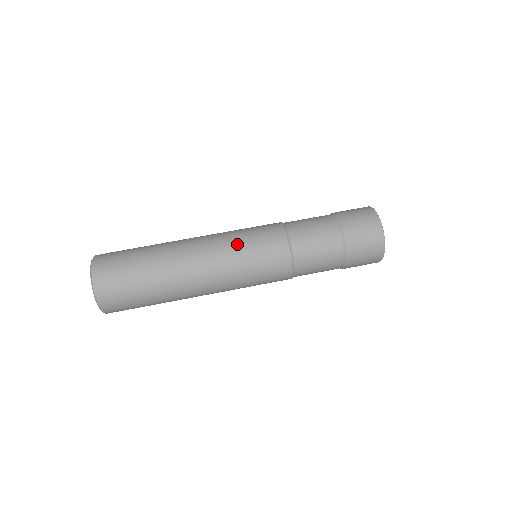
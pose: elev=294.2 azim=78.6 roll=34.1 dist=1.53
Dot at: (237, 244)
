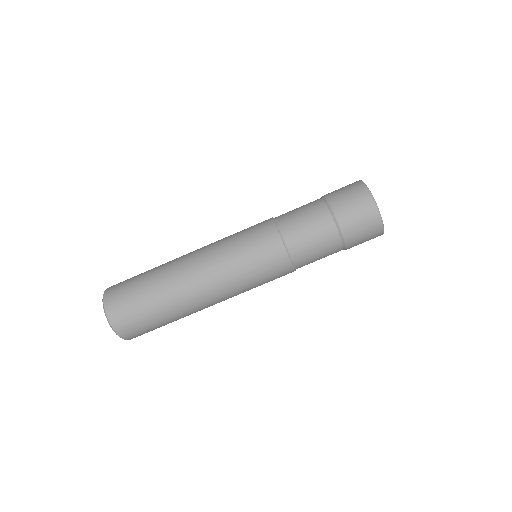
Dot at: (248, 287)
